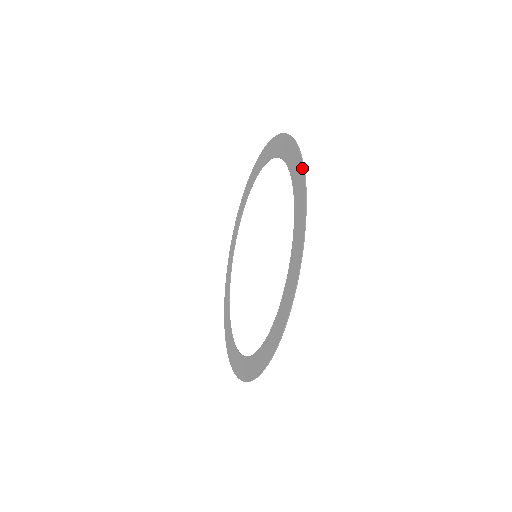
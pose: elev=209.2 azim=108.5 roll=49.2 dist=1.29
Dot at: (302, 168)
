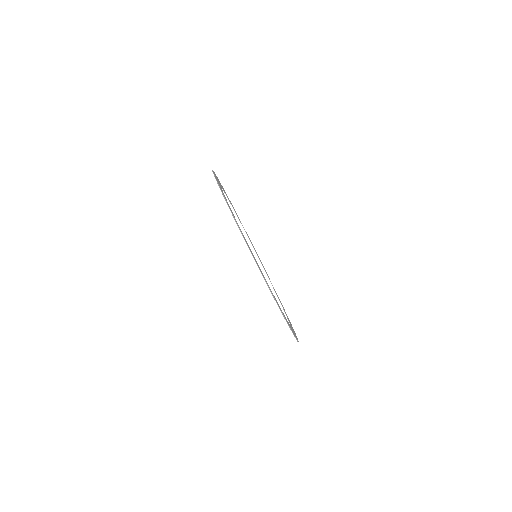
Dot at: occluded
